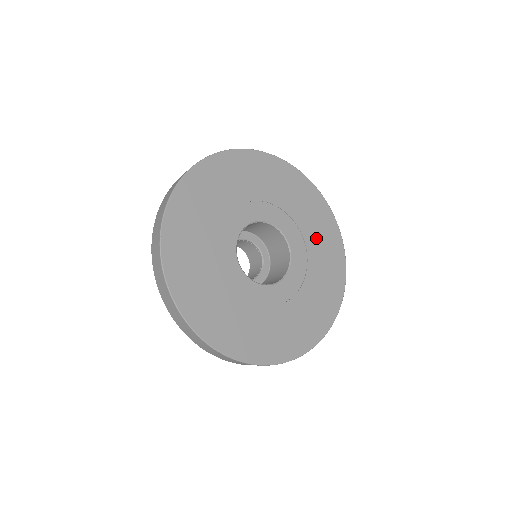
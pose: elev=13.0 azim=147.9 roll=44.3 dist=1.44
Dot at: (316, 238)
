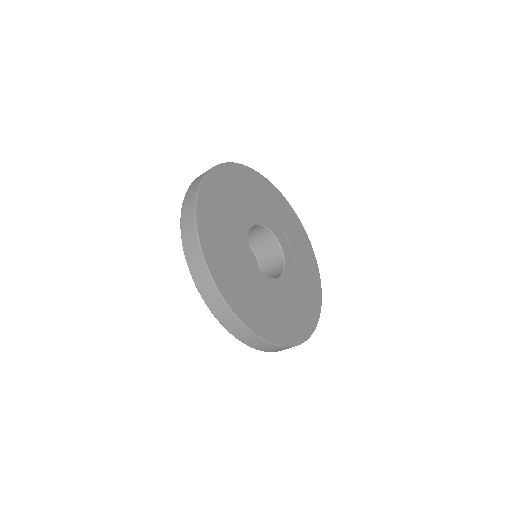
Dot at: (280, 215)
